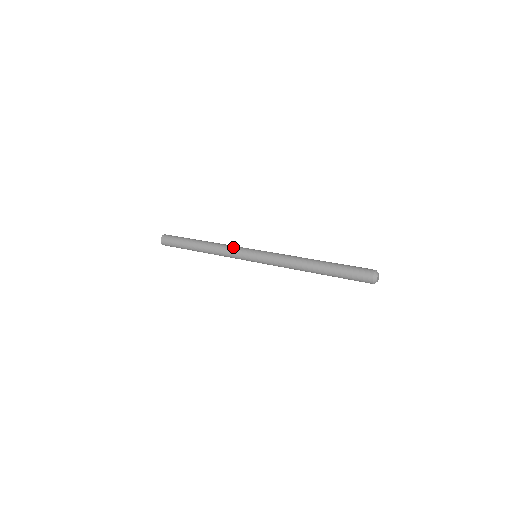
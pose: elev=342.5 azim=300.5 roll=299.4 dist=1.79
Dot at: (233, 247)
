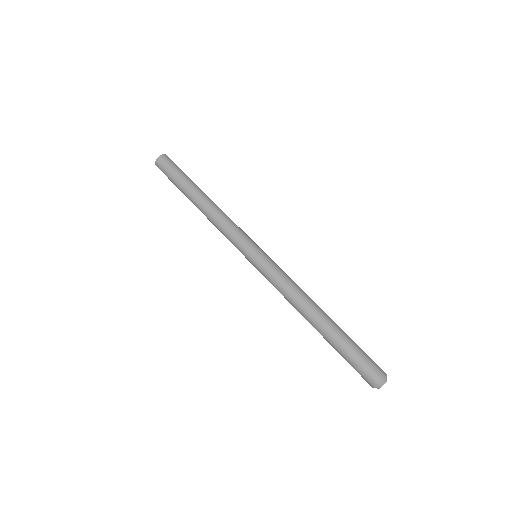
Dot at: (230, 232)
